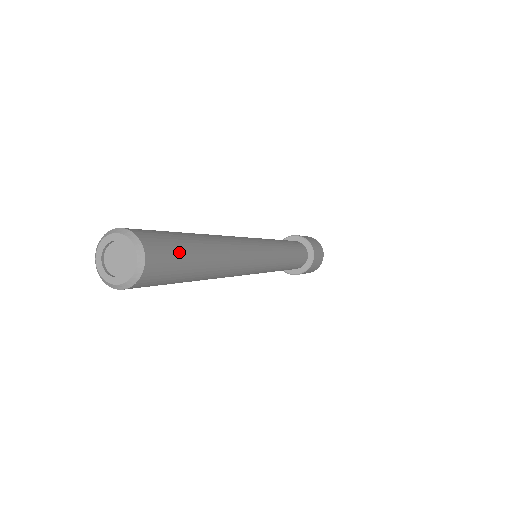
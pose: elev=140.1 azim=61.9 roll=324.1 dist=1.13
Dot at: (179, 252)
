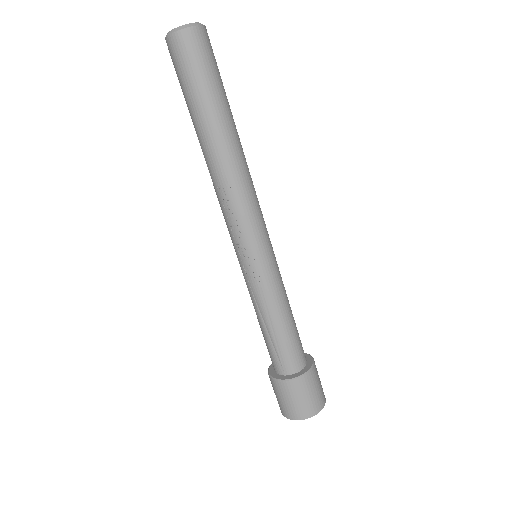
Dot at: occluded
